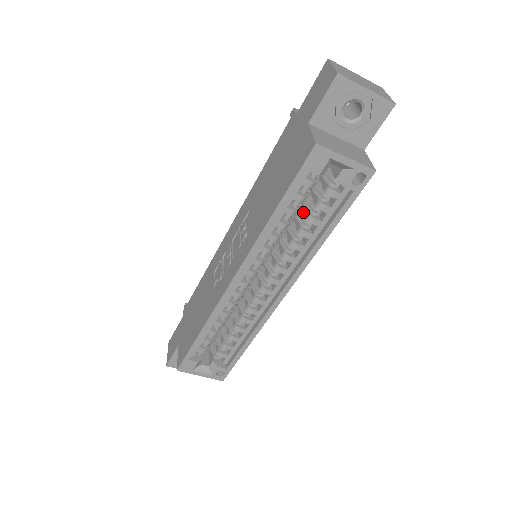
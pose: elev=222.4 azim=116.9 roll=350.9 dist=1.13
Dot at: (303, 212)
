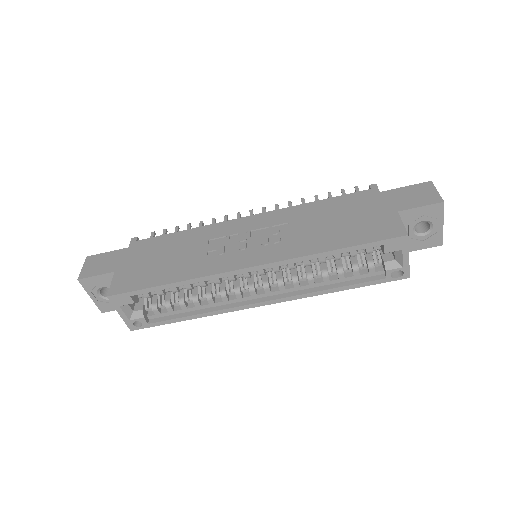
Dot at: occluded
